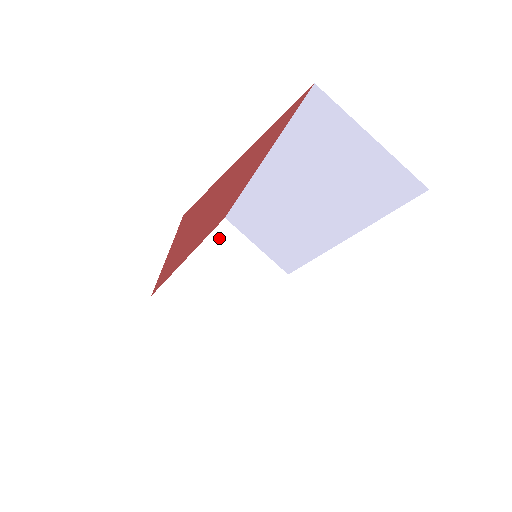
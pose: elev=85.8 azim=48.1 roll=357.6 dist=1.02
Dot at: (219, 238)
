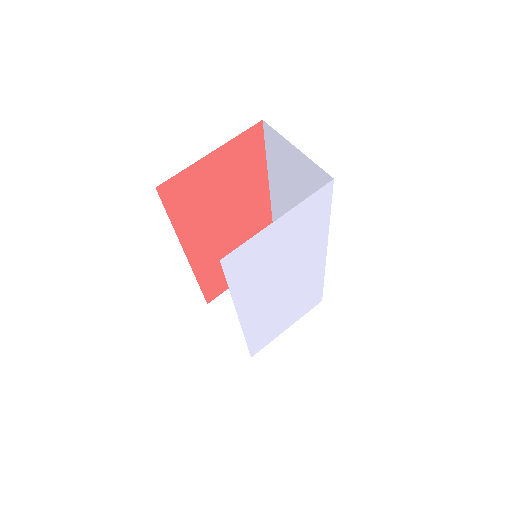
Dot at: occluded
